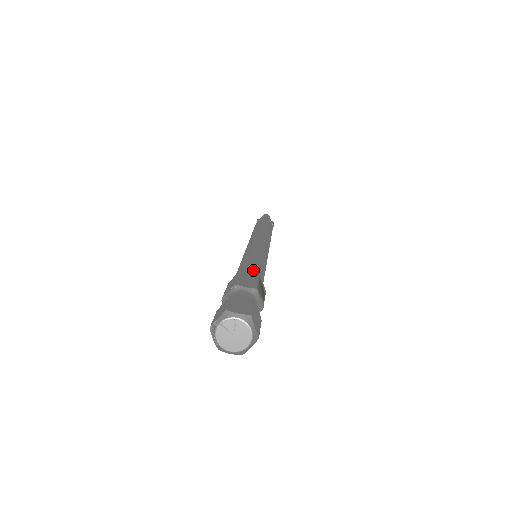
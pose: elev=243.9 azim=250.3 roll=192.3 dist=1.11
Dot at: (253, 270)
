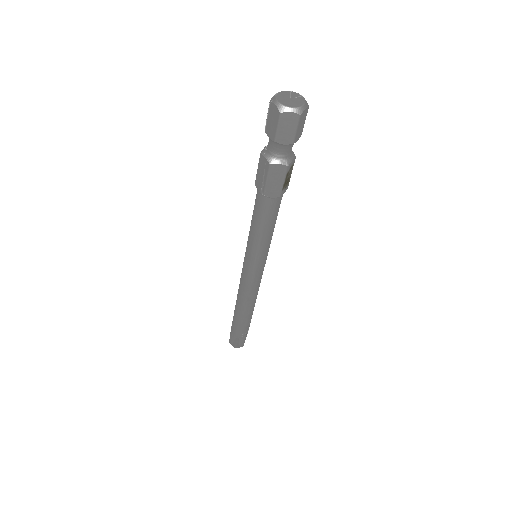
Dot at: occluded
